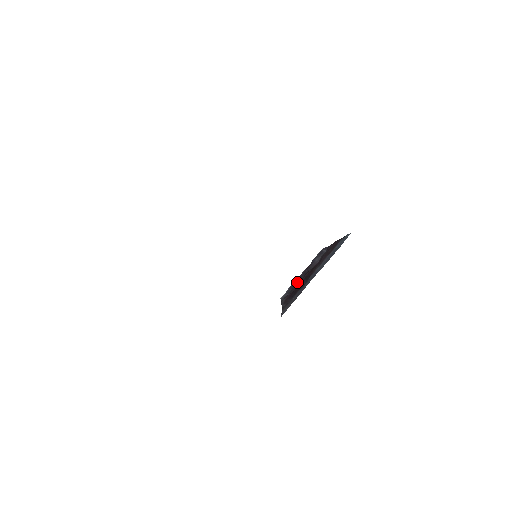
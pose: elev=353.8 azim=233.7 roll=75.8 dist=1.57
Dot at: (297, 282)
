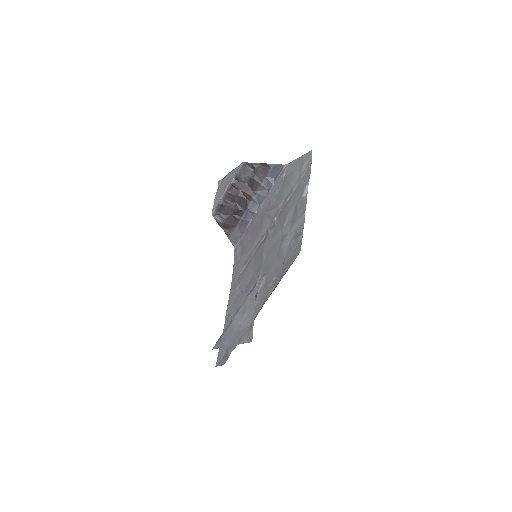
Dot at: (228, 202)
